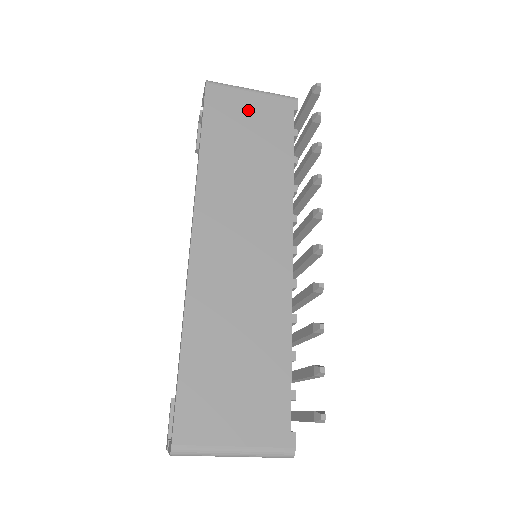
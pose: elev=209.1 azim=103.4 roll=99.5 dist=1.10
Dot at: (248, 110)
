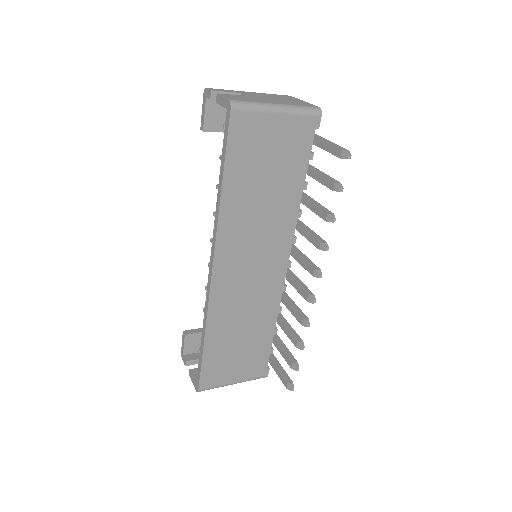
Dot at: (271, 138)
